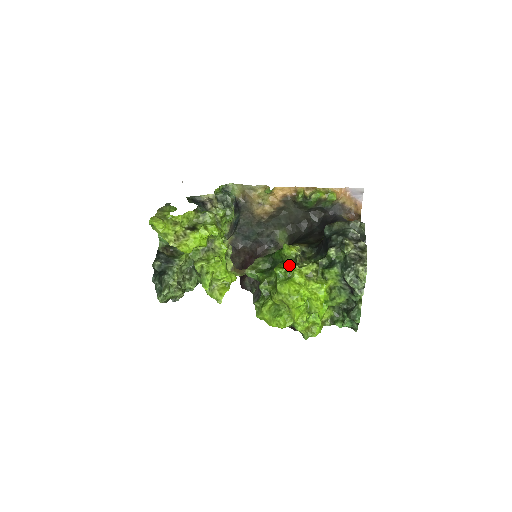
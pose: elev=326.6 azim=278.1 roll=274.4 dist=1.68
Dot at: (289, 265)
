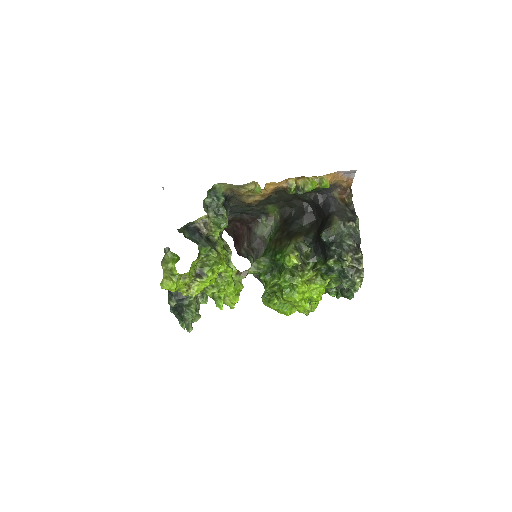
Dot at: (292, 277)
